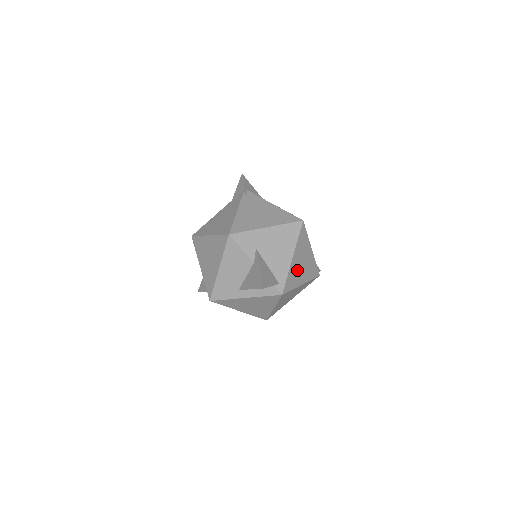
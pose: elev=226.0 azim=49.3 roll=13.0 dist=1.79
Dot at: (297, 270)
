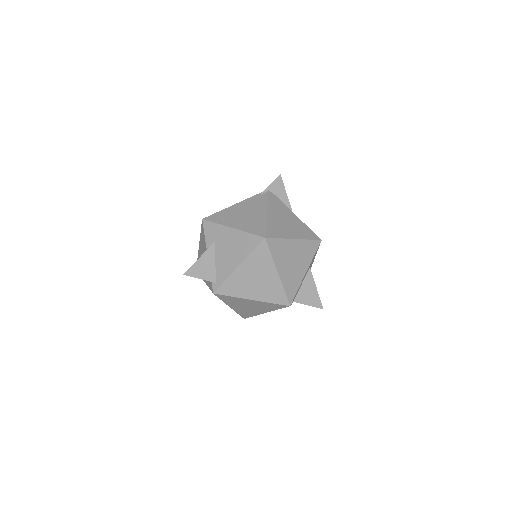
Dot at: (245, 282)
